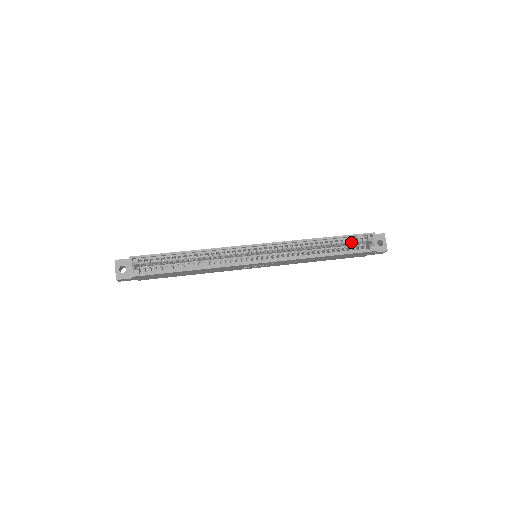
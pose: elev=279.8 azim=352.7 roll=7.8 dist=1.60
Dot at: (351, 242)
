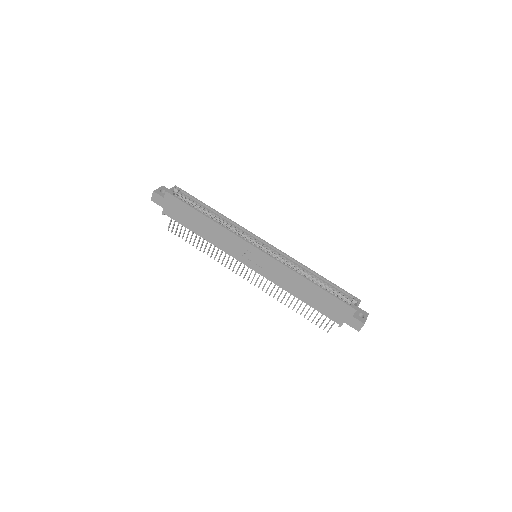
Dot at: (337, 293)
